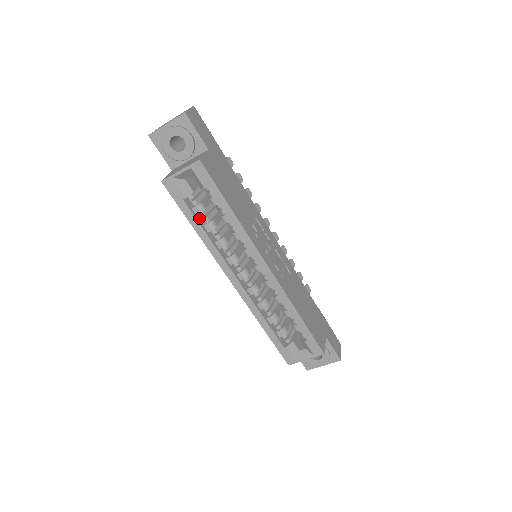
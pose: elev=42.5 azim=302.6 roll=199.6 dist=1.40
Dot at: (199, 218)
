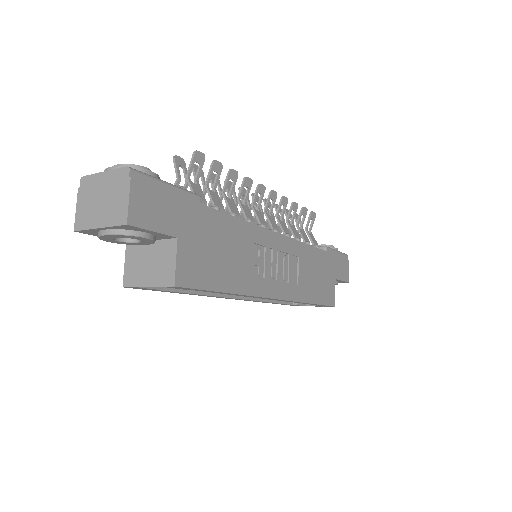
Dot at: occluded
